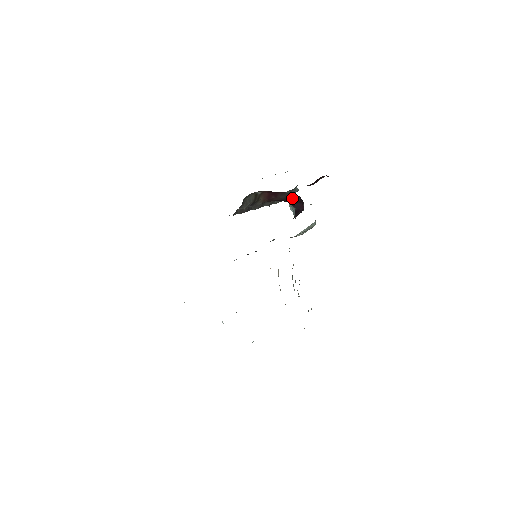
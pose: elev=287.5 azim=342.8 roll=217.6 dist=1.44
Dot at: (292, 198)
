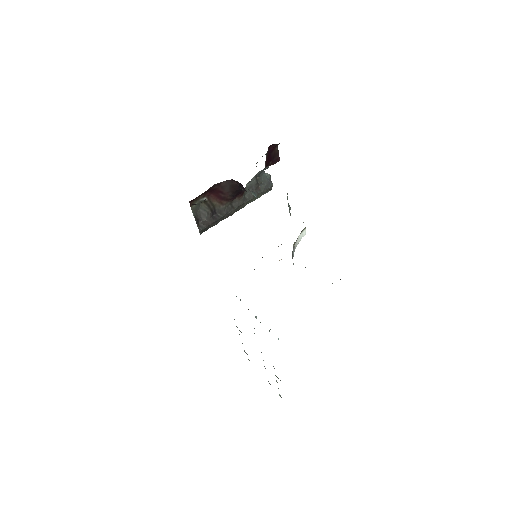
Dot at: (234, 185)
